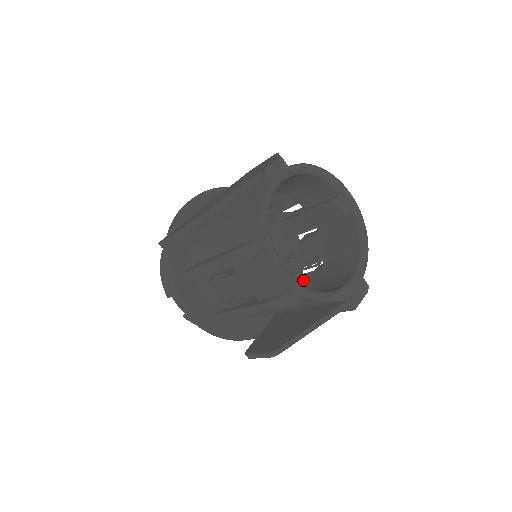
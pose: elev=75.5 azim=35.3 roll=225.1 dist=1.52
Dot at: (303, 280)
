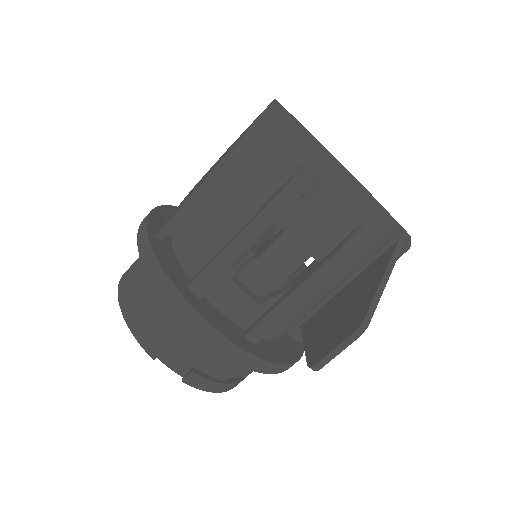
Dot at: occluded
